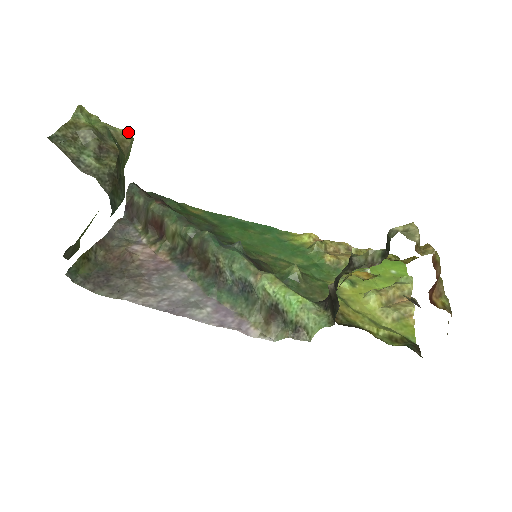
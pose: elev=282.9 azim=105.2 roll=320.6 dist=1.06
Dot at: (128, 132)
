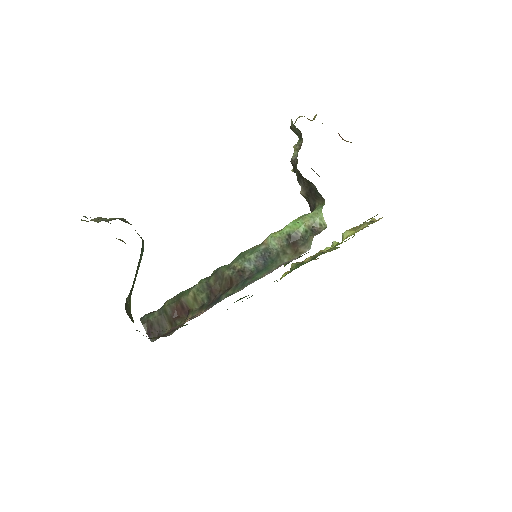
Dot at: occluded
